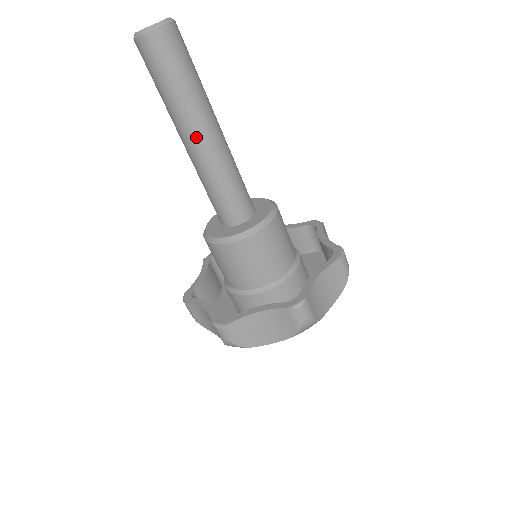
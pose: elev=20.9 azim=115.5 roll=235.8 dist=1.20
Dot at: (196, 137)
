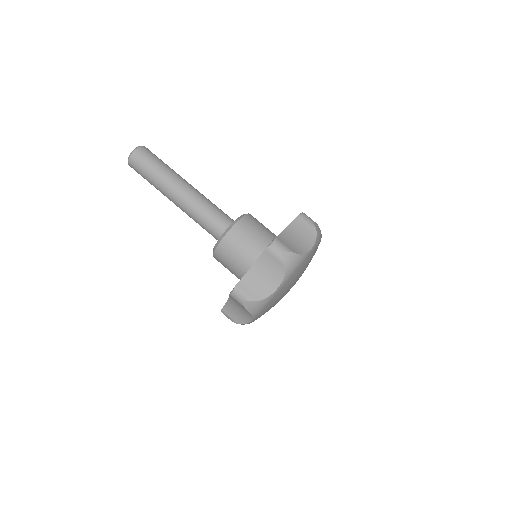
Dot at: (176, 192)
